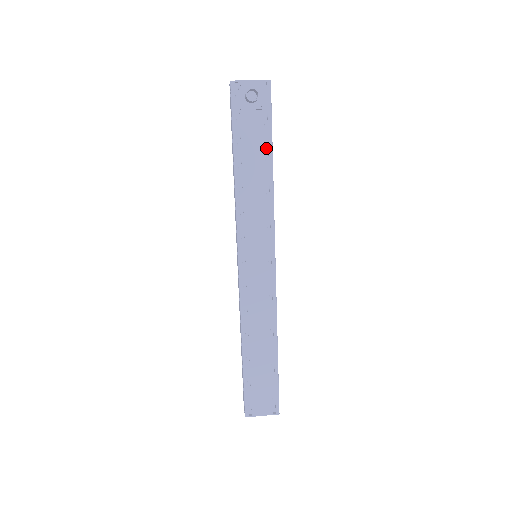
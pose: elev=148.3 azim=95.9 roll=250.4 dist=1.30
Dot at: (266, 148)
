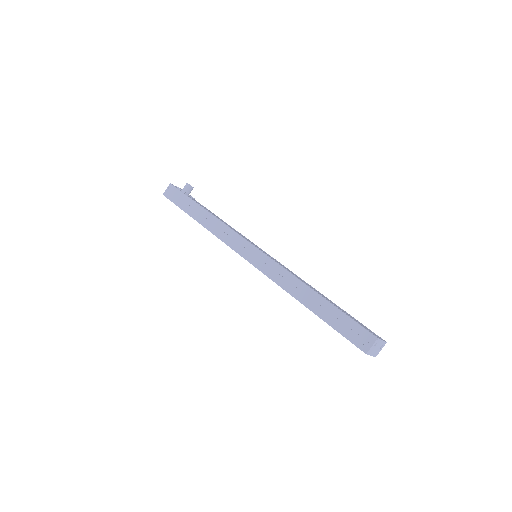
Dot at: occluded
